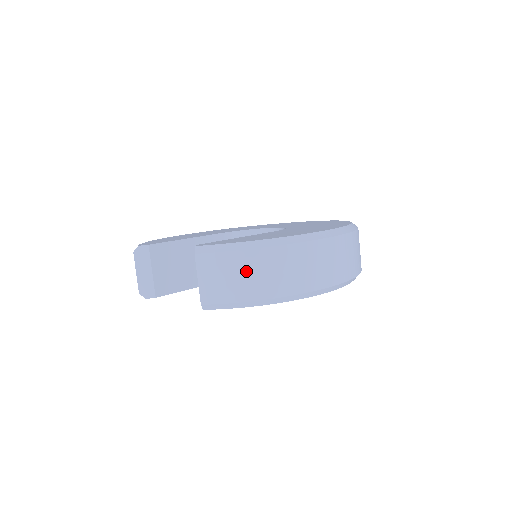
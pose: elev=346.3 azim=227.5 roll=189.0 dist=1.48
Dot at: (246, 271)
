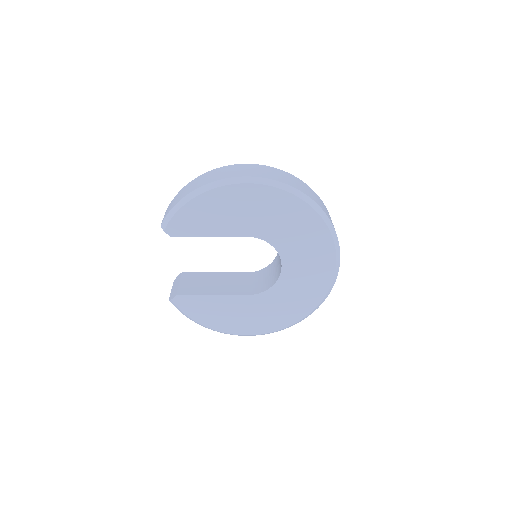
Dot at: (183, 192)
